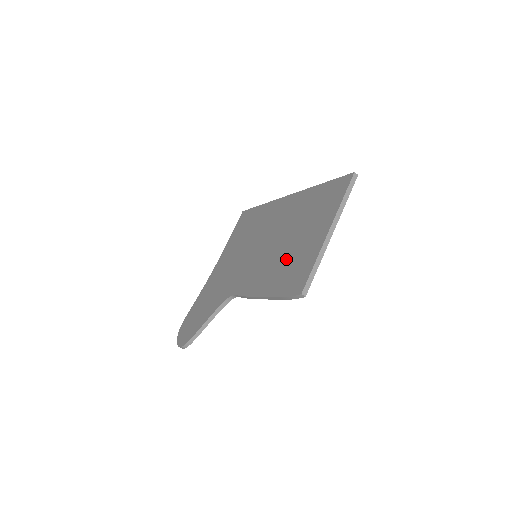
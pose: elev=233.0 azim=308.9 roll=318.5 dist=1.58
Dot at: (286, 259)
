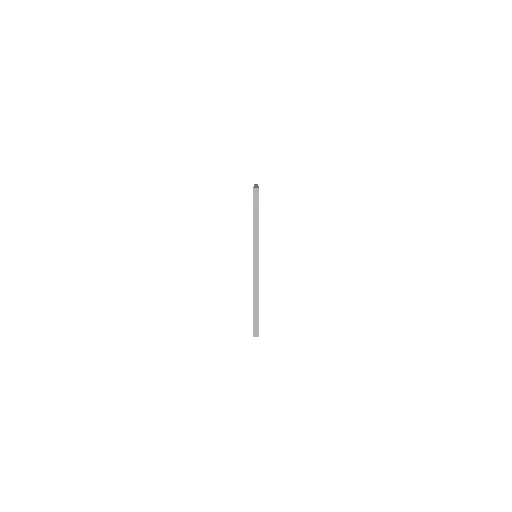
Dot at: occluded
